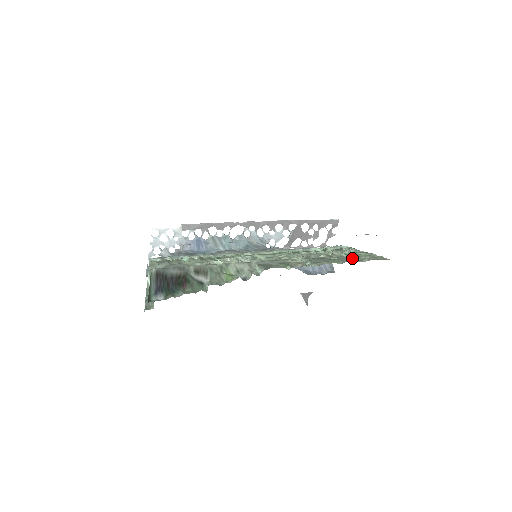
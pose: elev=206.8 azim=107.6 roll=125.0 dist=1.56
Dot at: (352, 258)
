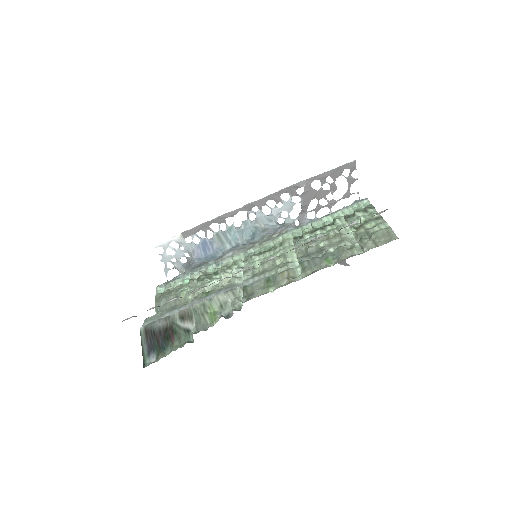
Dot at: (356, 241)
